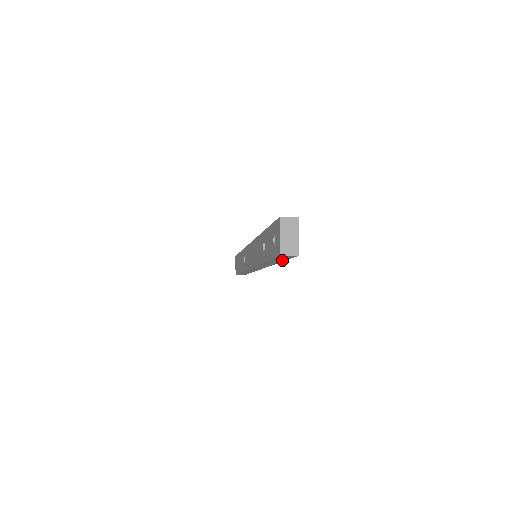
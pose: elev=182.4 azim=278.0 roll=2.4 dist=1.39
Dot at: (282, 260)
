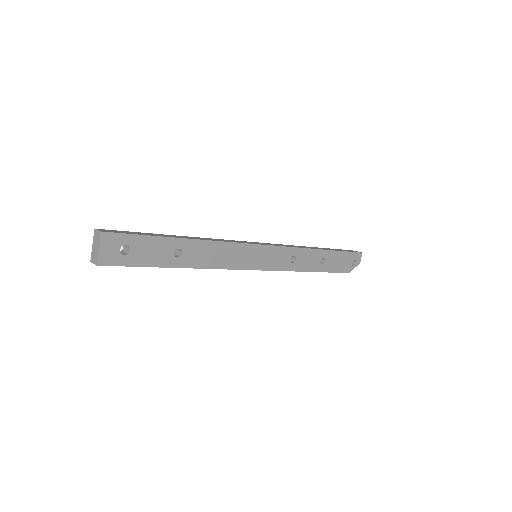
Dot at: (149, 266)
